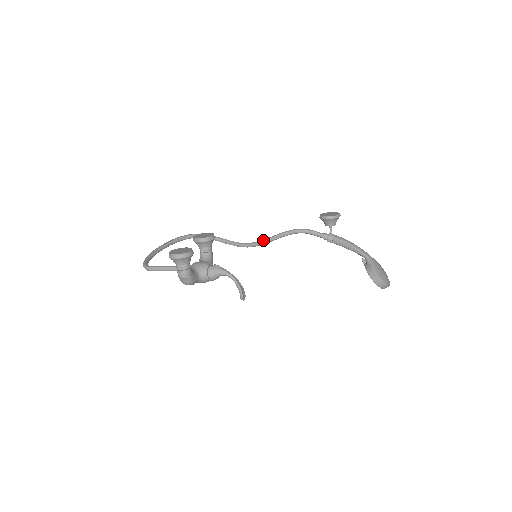
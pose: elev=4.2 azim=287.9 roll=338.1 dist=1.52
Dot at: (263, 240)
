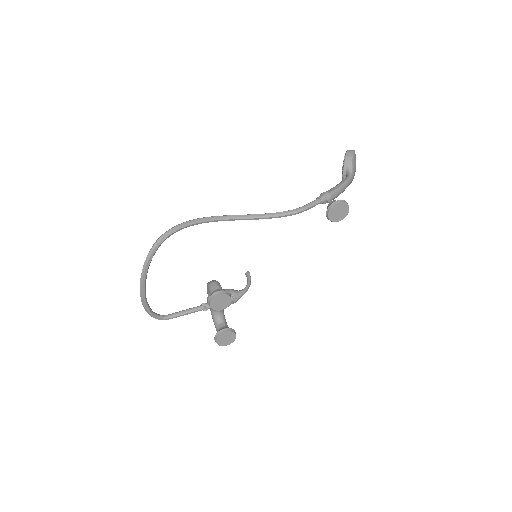
Dot at: occluded
